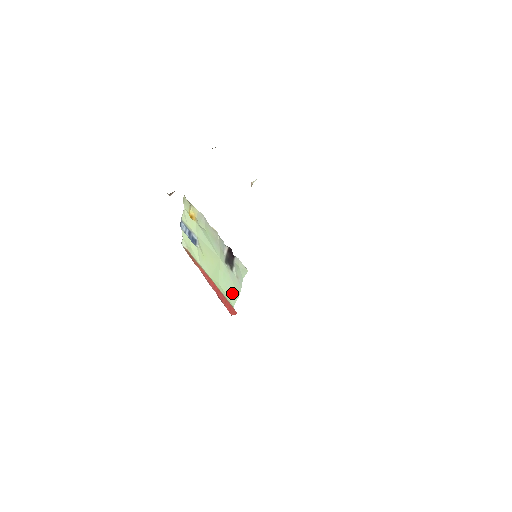
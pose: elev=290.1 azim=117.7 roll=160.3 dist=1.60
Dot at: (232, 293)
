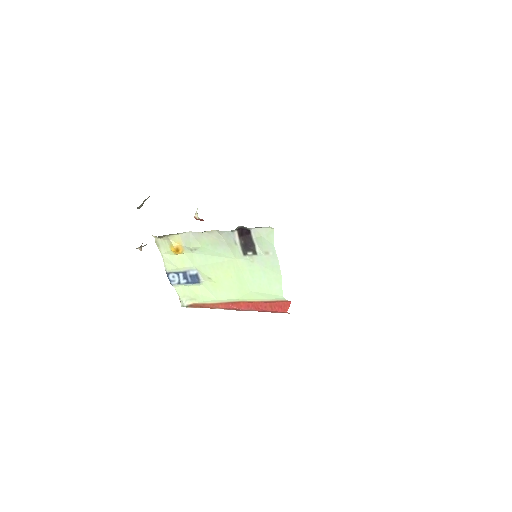
Dot at: (272, 282)
